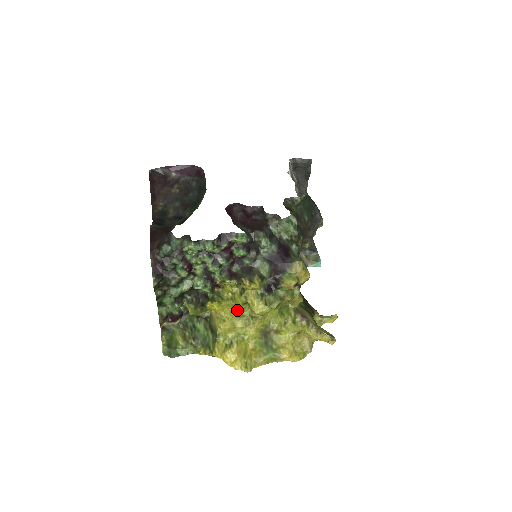
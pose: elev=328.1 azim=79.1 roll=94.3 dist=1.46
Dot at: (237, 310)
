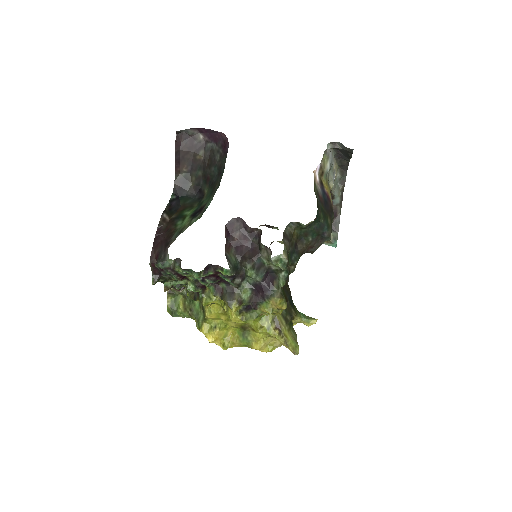
Dot at: occluded
